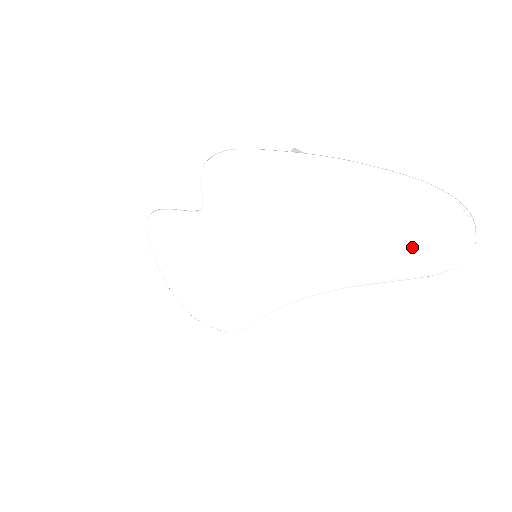
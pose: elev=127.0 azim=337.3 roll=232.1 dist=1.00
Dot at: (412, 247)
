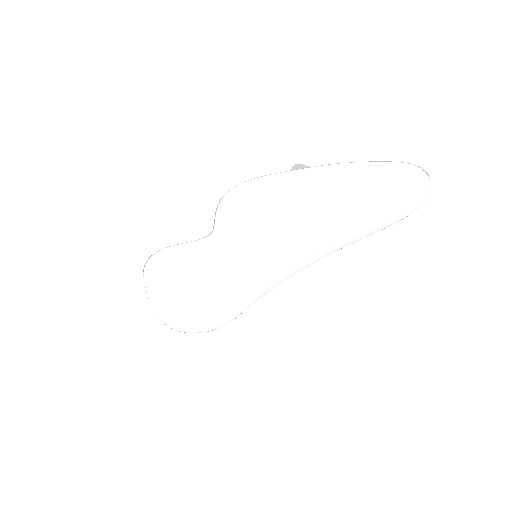
Dot at: (388, 207)
